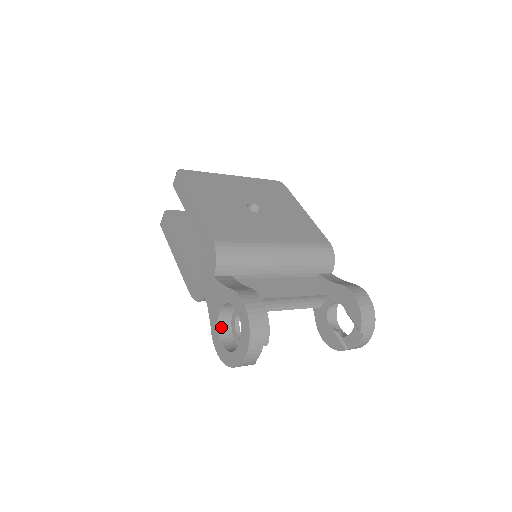
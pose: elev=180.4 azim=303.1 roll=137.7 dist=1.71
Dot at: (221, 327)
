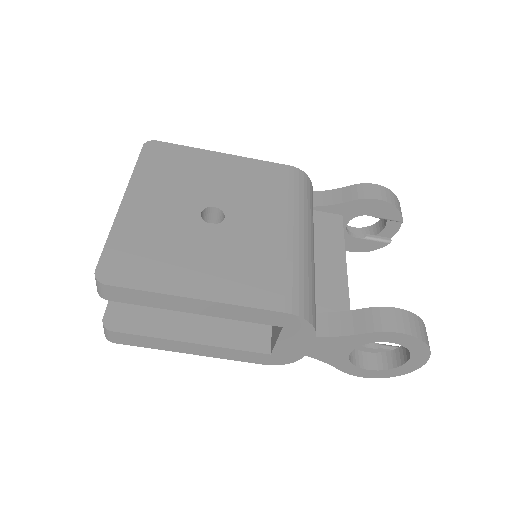
Dot at: (352, 360)
